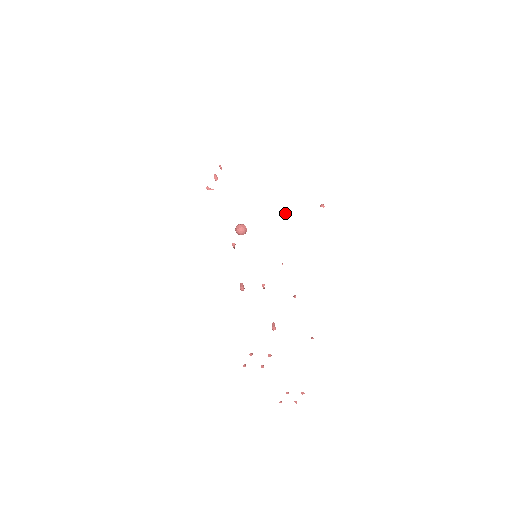
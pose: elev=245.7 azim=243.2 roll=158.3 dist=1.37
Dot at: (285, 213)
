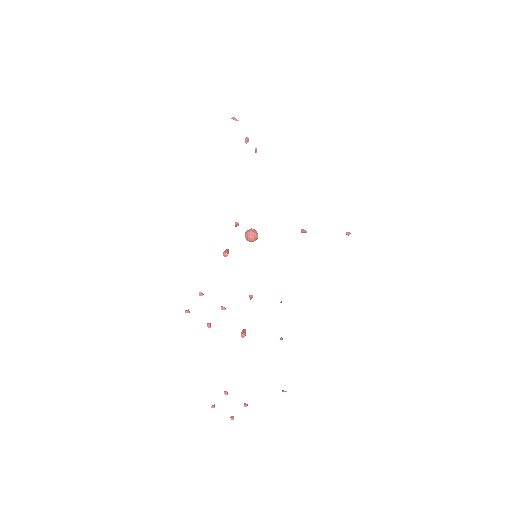
Dot at: (305, 232)
